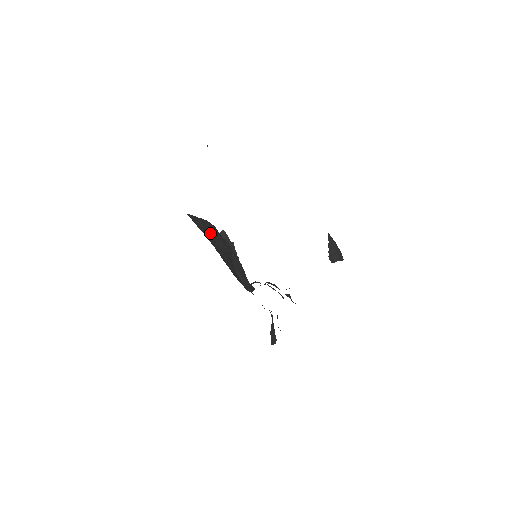
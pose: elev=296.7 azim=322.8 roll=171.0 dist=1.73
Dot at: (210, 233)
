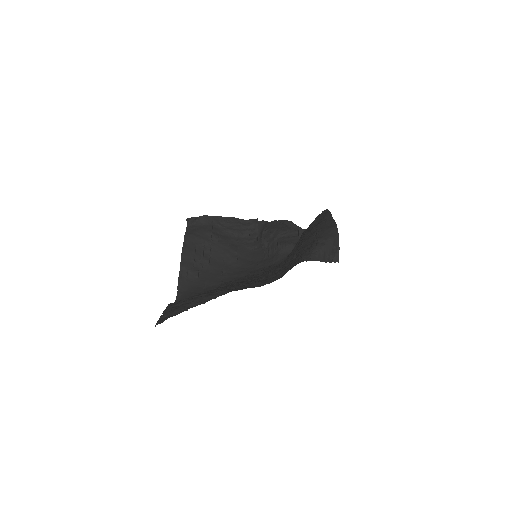
Dot at: (197, 259)
